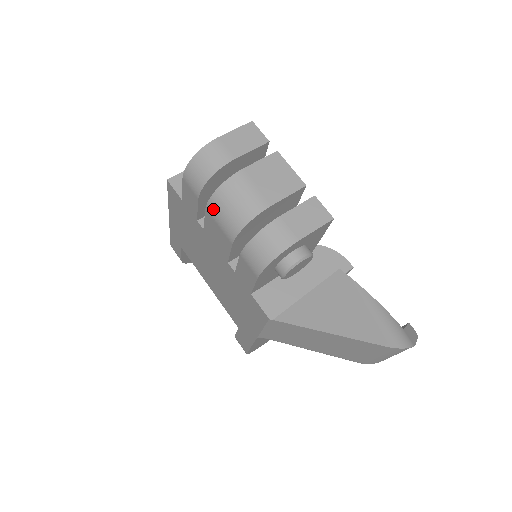
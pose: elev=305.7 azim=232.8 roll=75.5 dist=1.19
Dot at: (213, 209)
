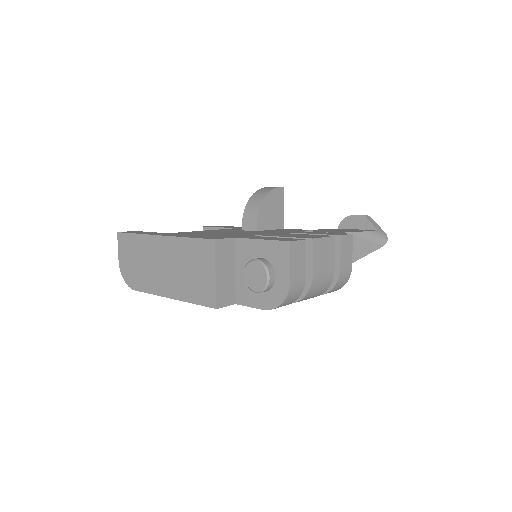
Dot at: occluded
